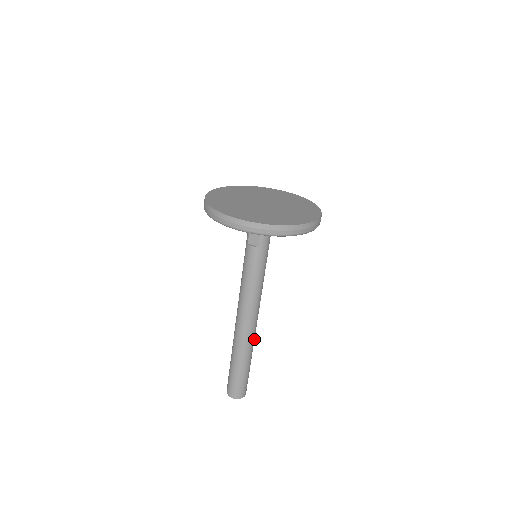
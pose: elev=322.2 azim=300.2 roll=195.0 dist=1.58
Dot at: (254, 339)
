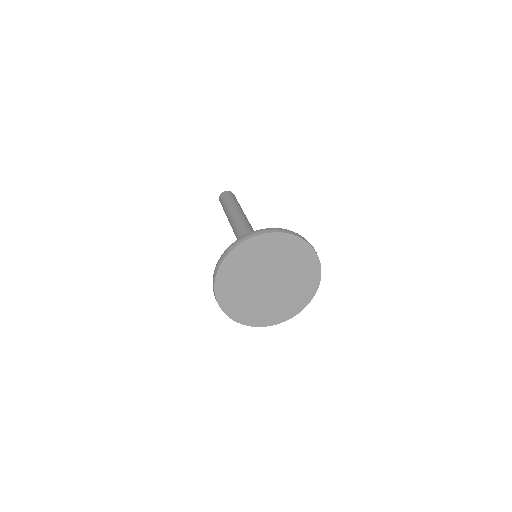
Dot at: occluded
